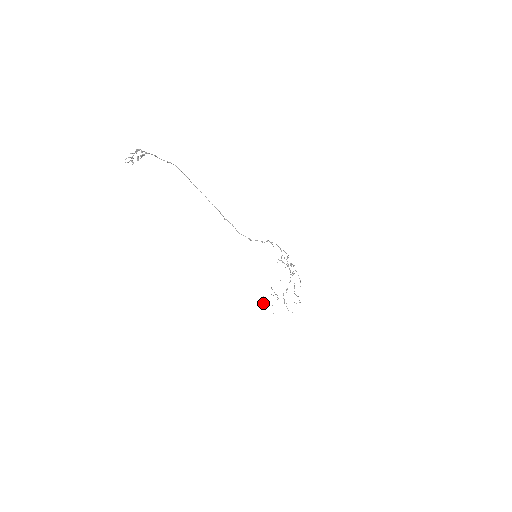
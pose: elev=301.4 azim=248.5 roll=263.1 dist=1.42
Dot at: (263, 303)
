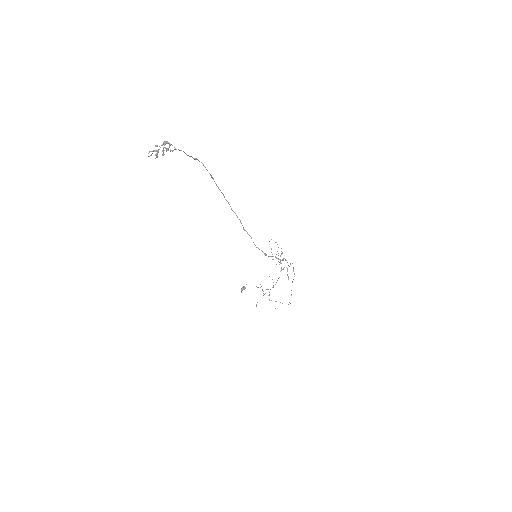
Dot at: occluded
